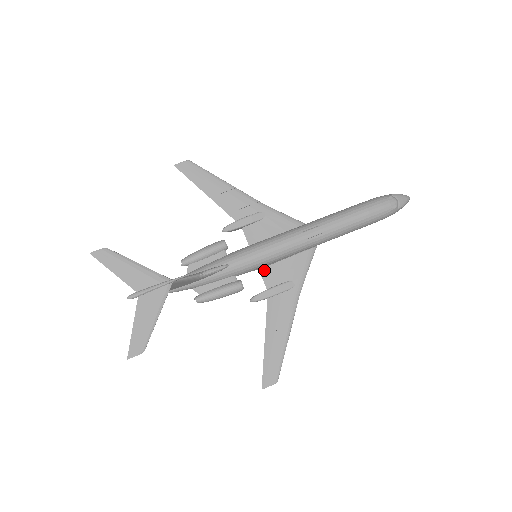
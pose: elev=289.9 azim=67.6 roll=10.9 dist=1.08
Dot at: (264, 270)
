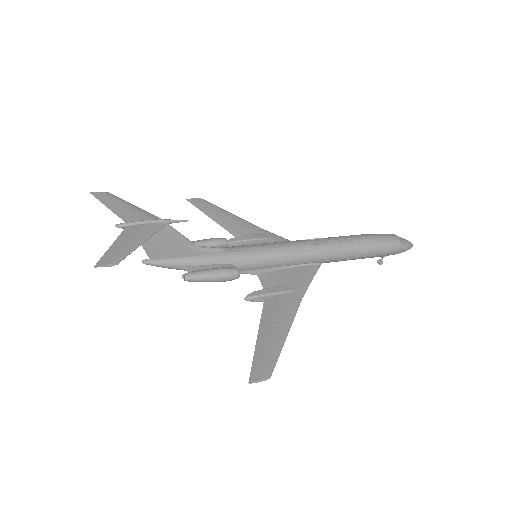
Dot at: (263, 275)
